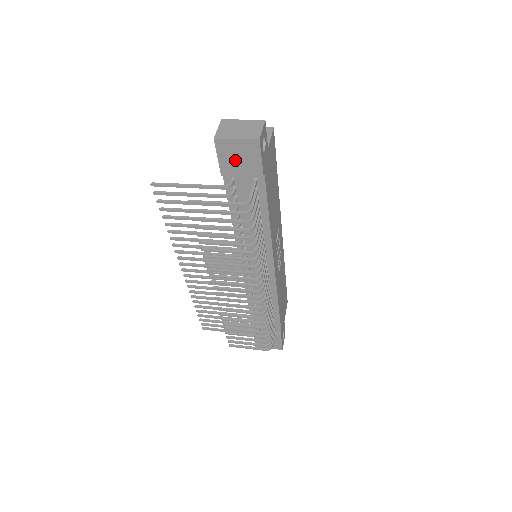
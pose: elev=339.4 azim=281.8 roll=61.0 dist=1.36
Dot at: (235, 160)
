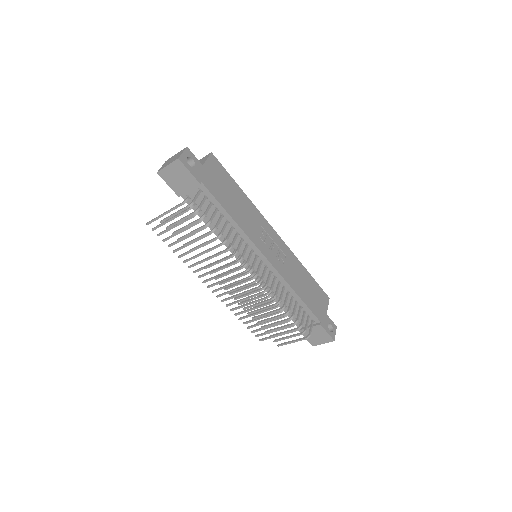
Dot at: (177, 181)
